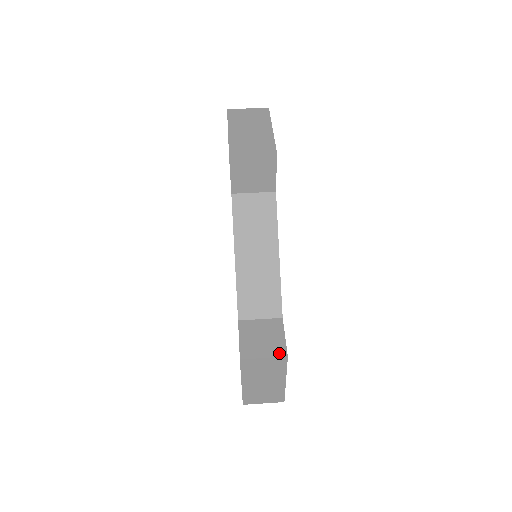
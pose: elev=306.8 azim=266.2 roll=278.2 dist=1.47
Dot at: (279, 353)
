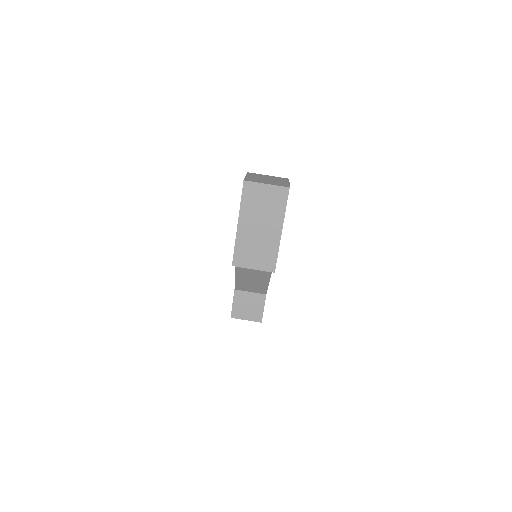
Dot at: (257, 319)
